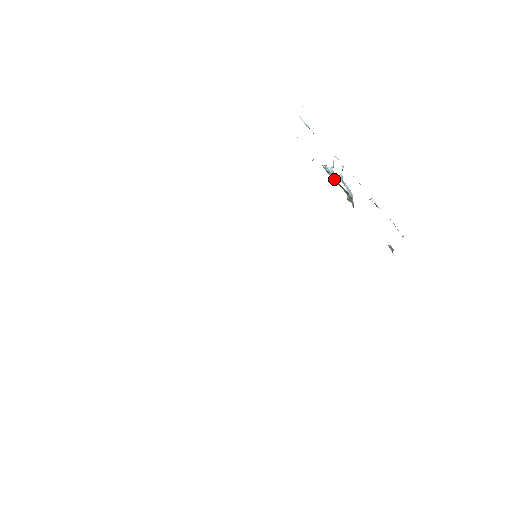
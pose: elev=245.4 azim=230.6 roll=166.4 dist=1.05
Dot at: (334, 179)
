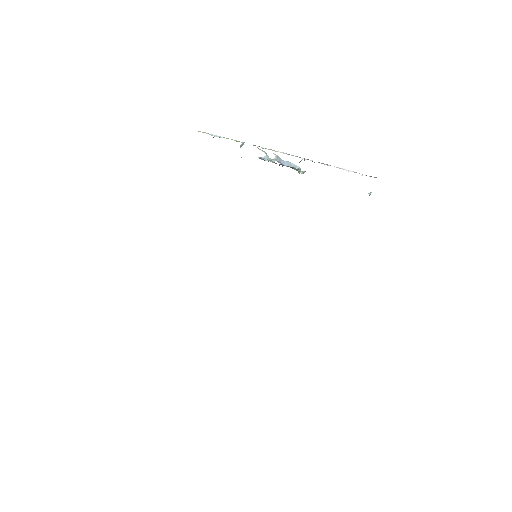
Dot at: occluded
